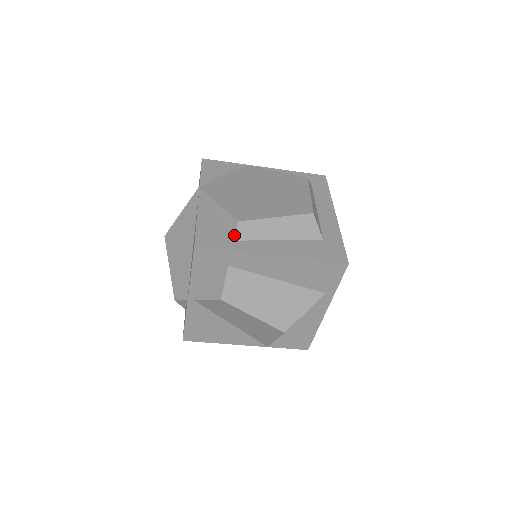
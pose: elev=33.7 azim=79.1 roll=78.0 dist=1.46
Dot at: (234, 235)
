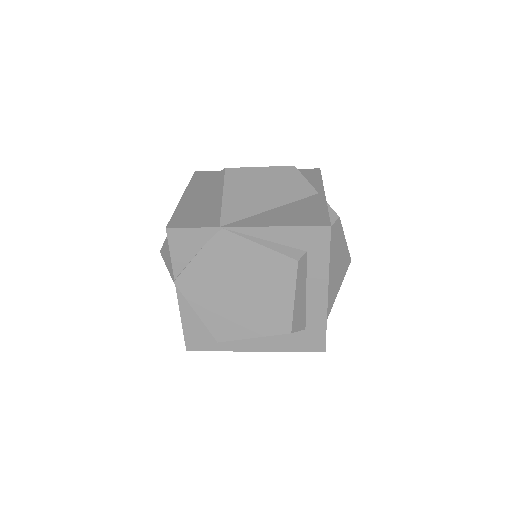
Dot at: occluded
